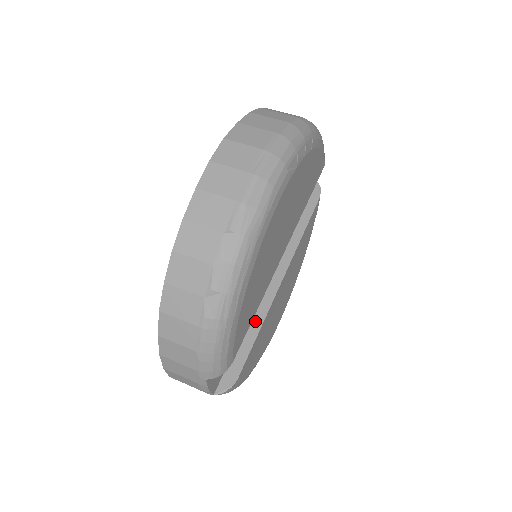
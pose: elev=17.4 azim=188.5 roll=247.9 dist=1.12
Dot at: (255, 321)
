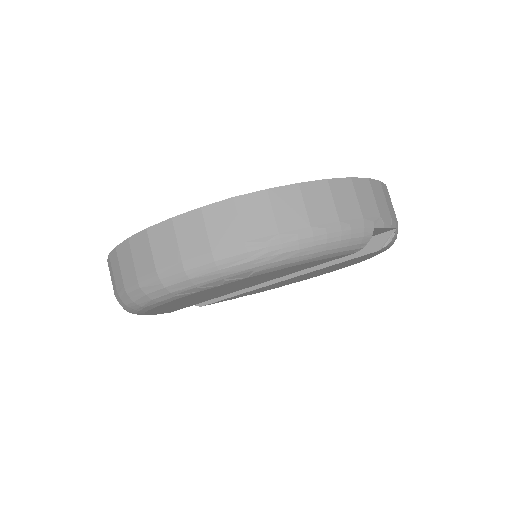
Dot at: occluded
